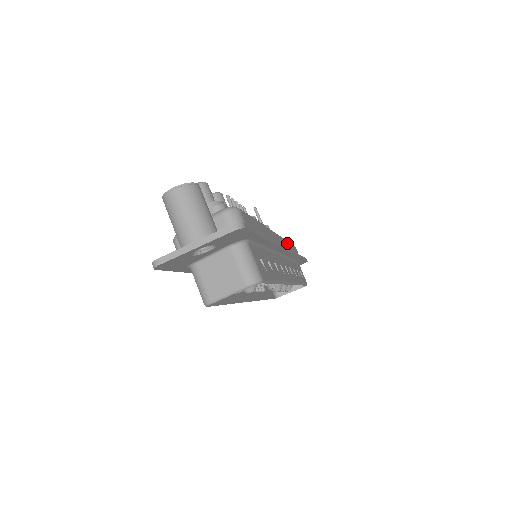
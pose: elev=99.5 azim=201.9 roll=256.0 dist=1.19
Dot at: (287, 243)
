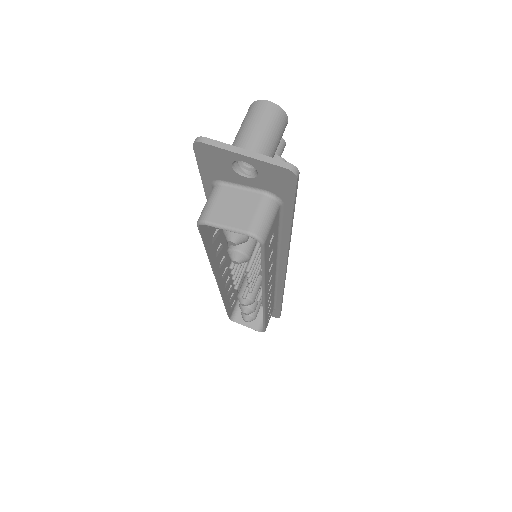
Dot at: occluded
